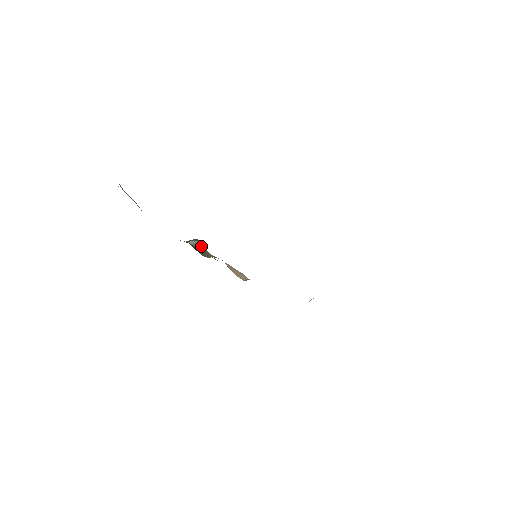
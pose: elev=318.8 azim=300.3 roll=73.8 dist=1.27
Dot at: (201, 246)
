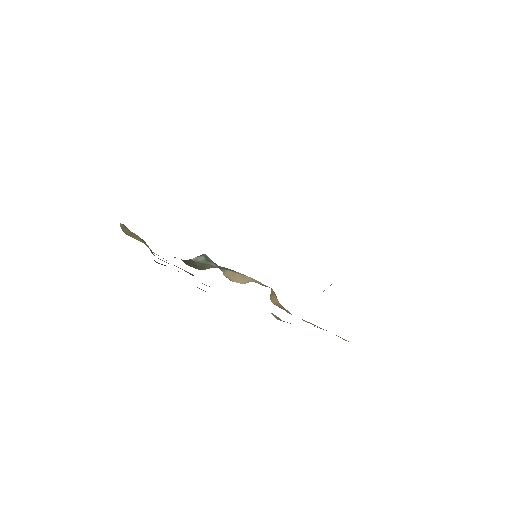
Dot at: (205, 260)
